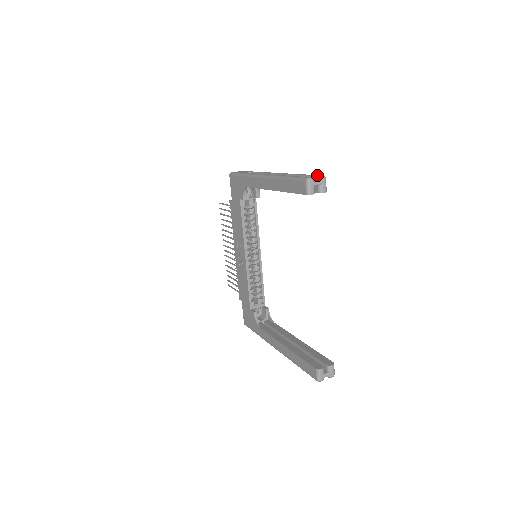
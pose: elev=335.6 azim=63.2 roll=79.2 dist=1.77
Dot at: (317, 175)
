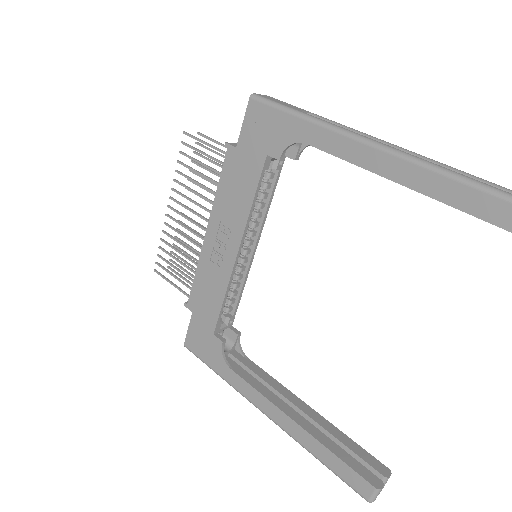
Dot at: out of frame
